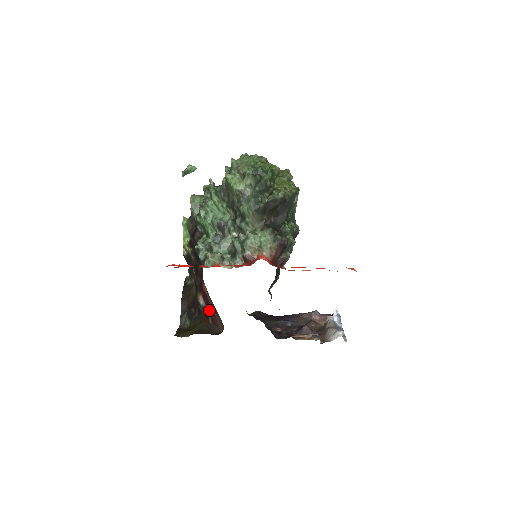
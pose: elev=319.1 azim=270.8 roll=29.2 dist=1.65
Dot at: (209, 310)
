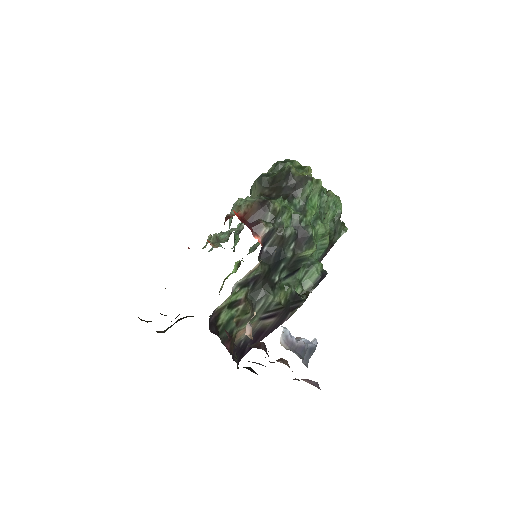
Dot at: occluded
